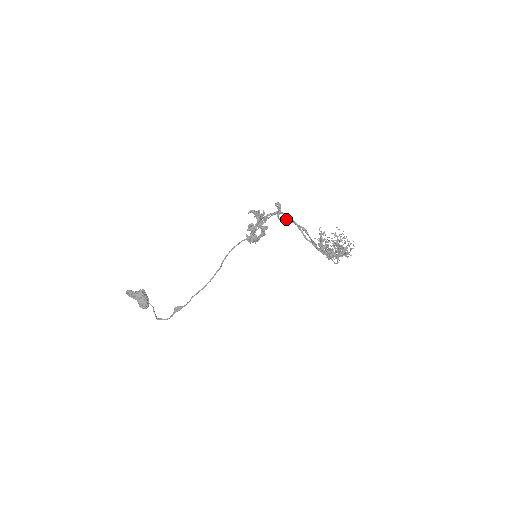
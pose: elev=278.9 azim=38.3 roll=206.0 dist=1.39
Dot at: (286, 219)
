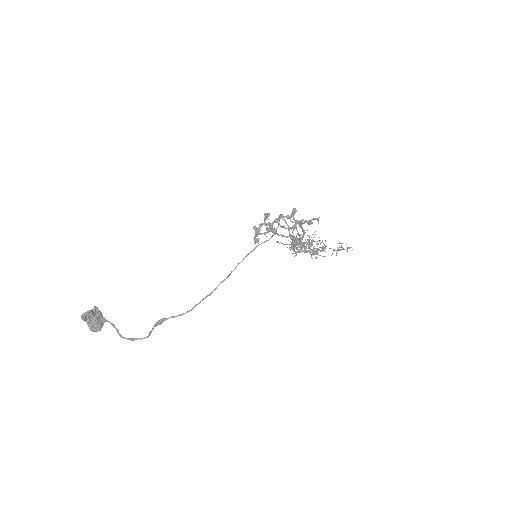
Dot at: occluded
